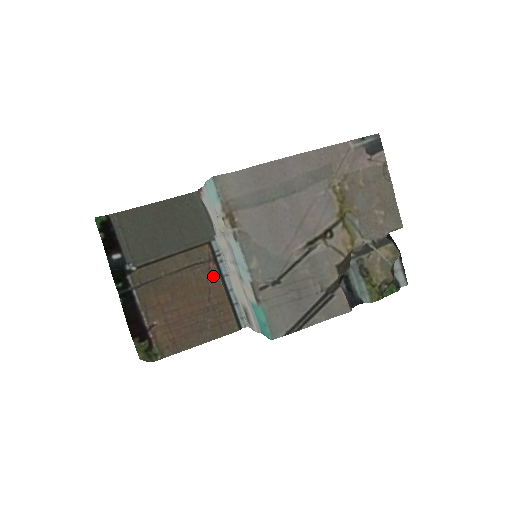
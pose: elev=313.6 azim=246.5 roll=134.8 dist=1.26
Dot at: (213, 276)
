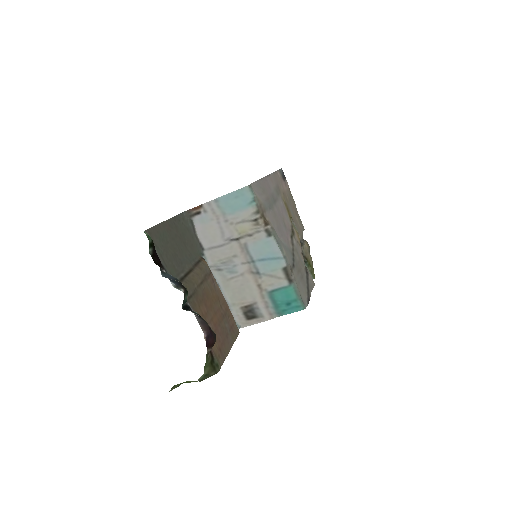
Dot at: (216, 286)
